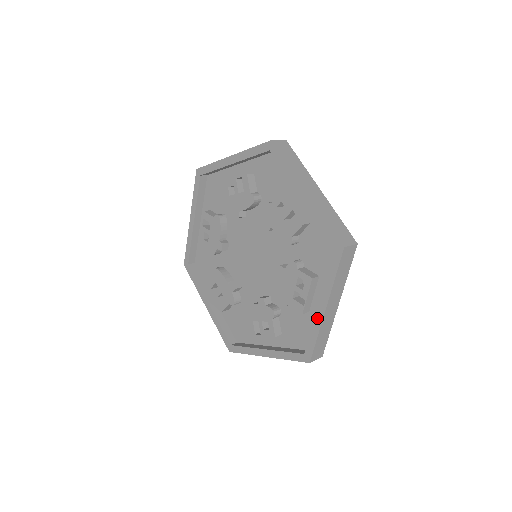
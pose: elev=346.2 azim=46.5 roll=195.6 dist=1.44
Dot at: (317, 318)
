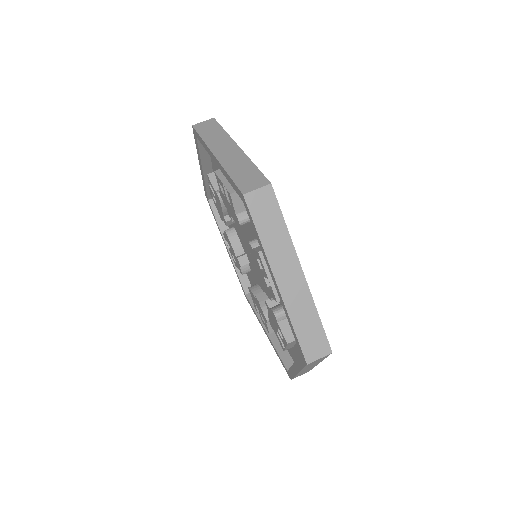
Dot at: (260, 322)
